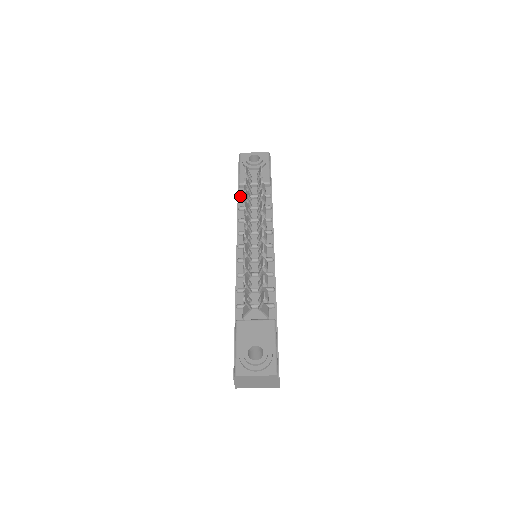
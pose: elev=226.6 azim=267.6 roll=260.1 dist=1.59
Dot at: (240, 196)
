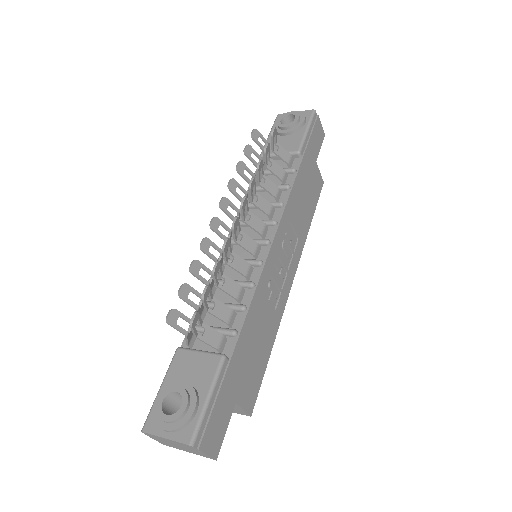
Dot at: (255, 172)
